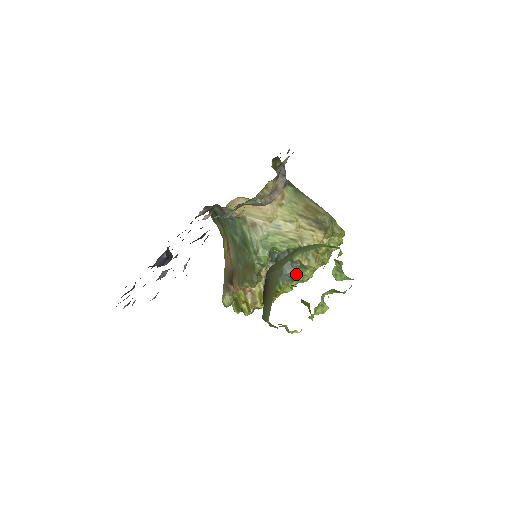
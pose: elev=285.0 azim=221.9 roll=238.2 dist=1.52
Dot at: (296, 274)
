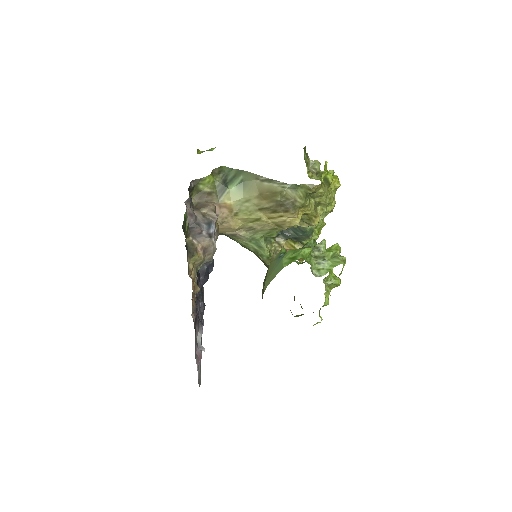
Dot at: (309, 230)
